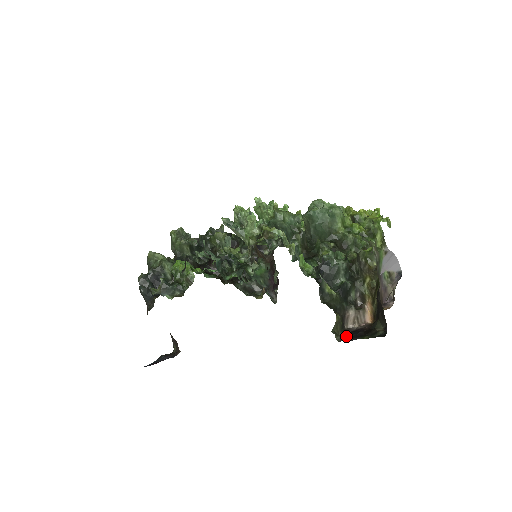
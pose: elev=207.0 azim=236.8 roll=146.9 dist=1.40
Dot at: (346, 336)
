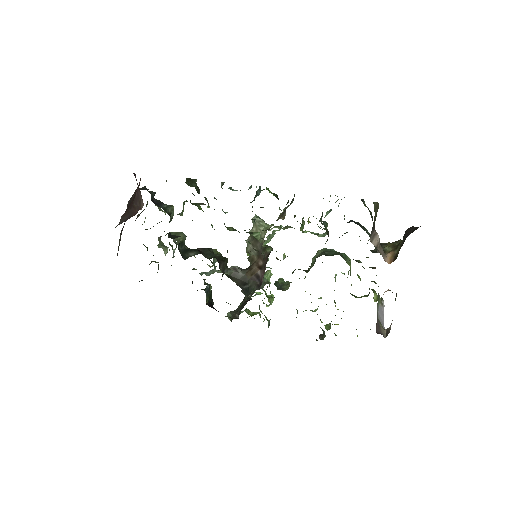
Dot at: occluded
